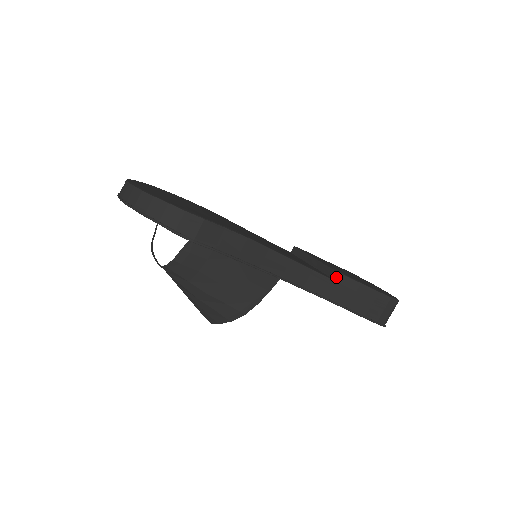
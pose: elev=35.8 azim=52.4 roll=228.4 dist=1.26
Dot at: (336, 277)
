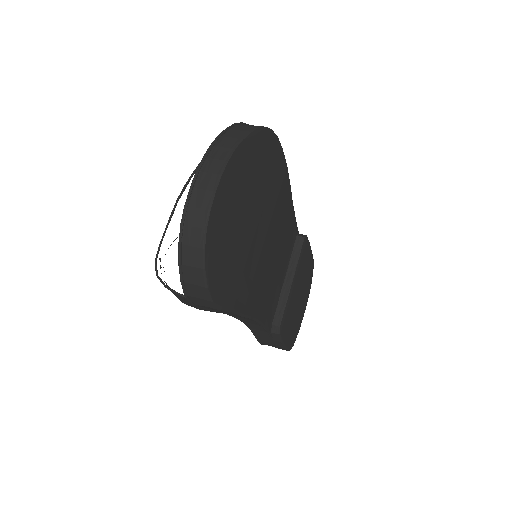
Dot at: (275, 329)
